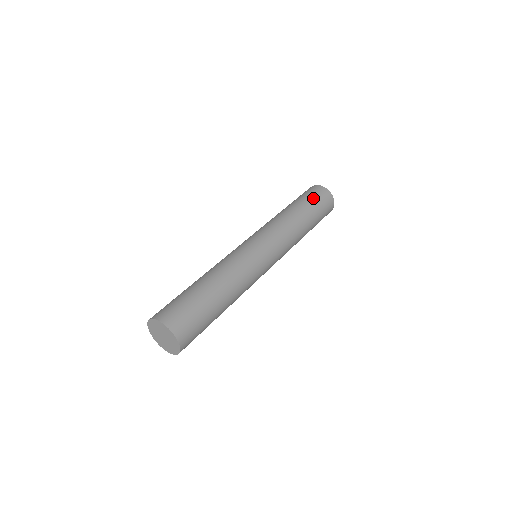
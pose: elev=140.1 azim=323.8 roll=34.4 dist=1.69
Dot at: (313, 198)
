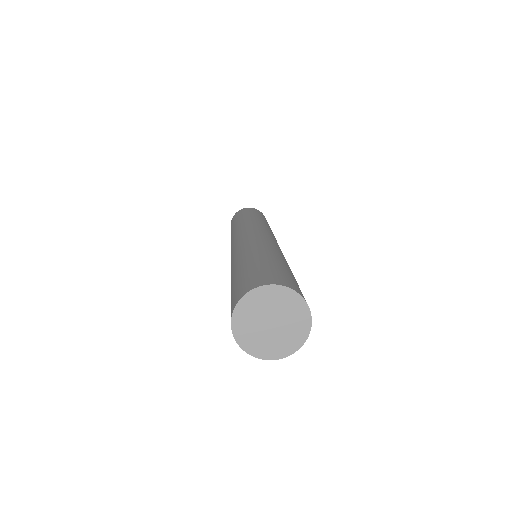
Dot at: (240, 214)
